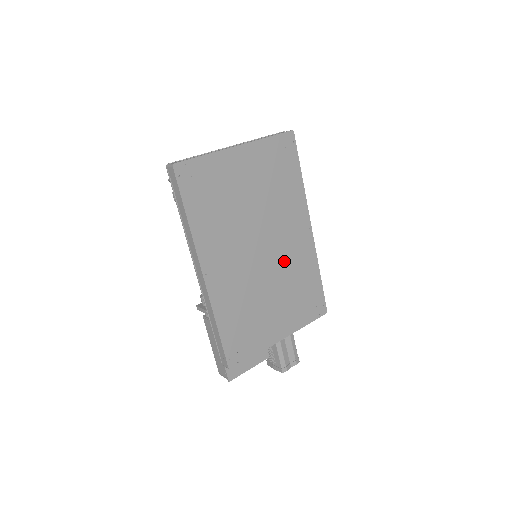
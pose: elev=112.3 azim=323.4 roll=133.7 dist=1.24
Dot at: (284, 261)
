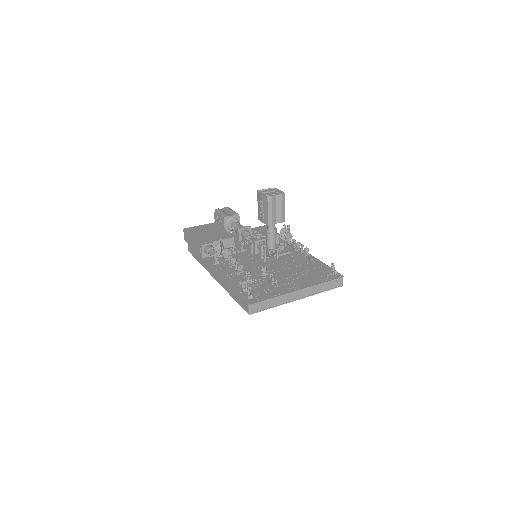
Dot at: occluded
